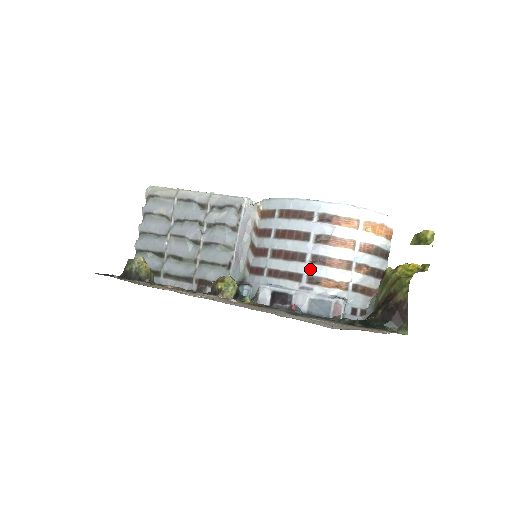
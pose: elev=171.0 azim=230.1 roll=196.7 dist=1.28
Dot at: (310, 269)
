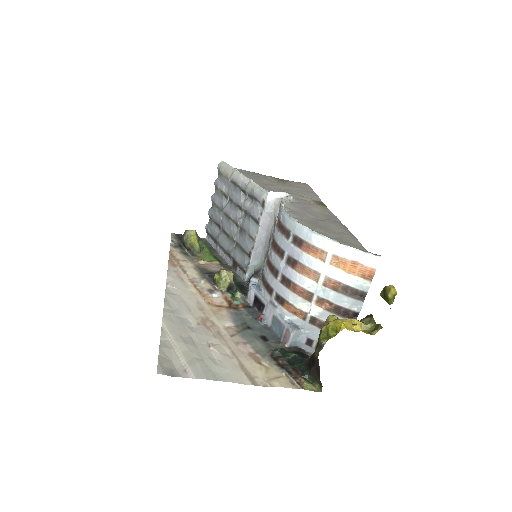
Dot at: (278, 287)
